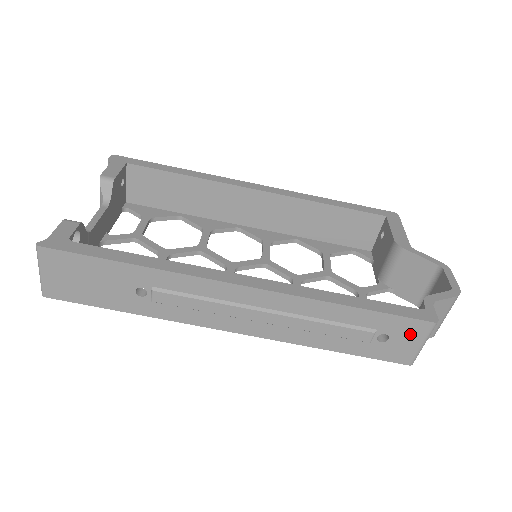
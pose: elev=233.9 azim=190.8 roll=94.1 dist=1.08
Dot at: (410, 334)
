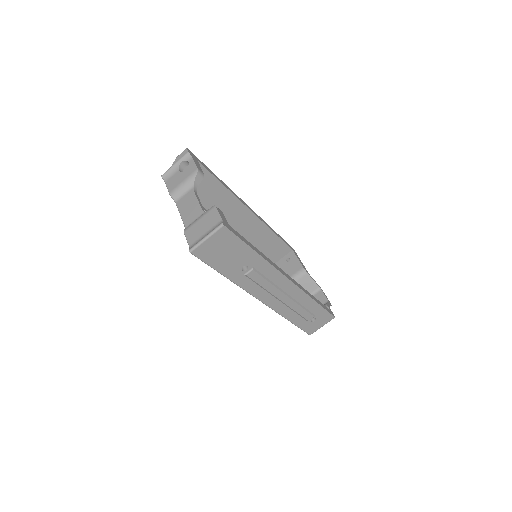
Dot at: (323, 320)
